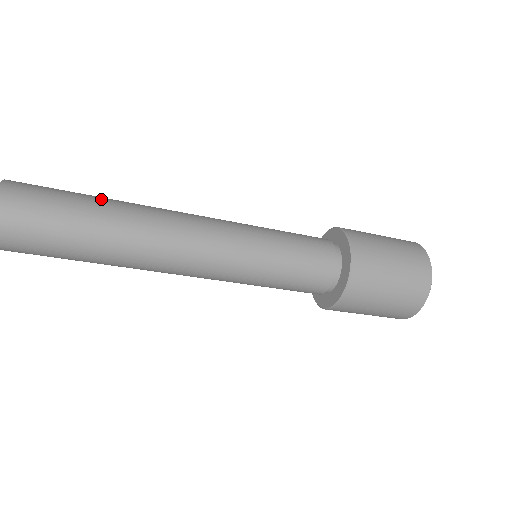
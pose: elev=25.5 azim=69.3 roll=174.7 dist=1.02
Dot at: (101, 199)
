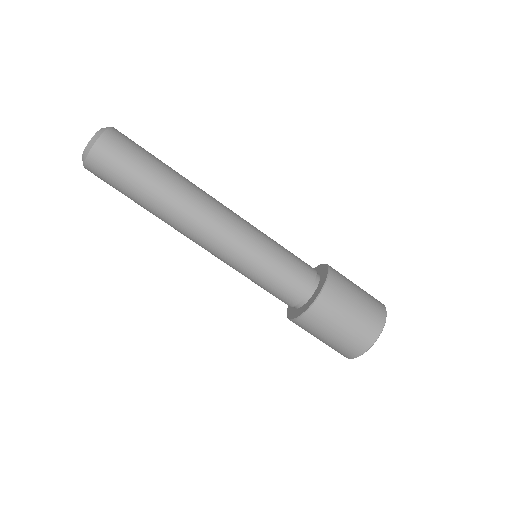
Dot at: (168, 166)
